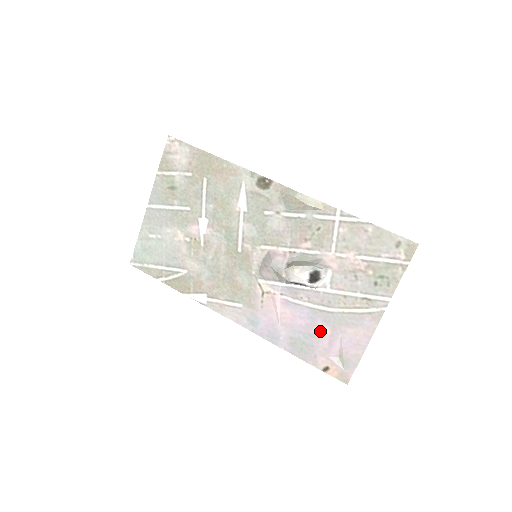
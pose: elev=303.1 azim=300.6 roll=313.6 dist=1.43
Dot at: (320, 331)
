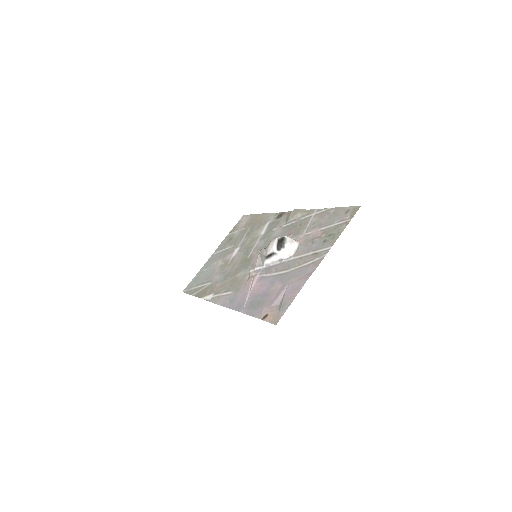
Dot at: (274, 289)
